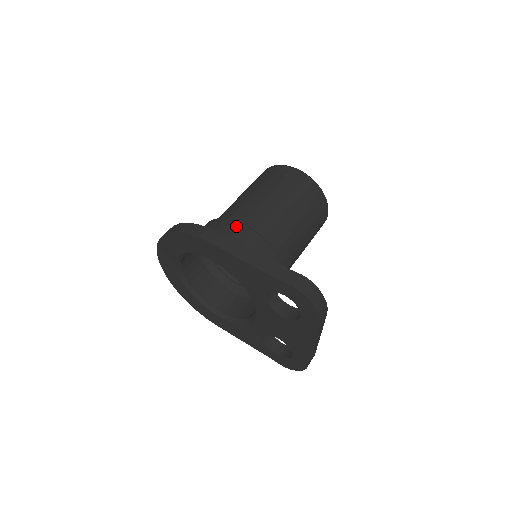
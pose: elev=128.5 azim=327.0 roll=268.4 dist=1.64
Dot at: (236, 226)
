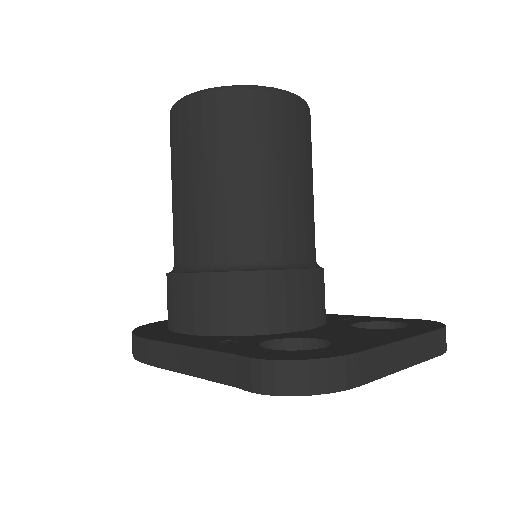
Dot at: (177, 282)
